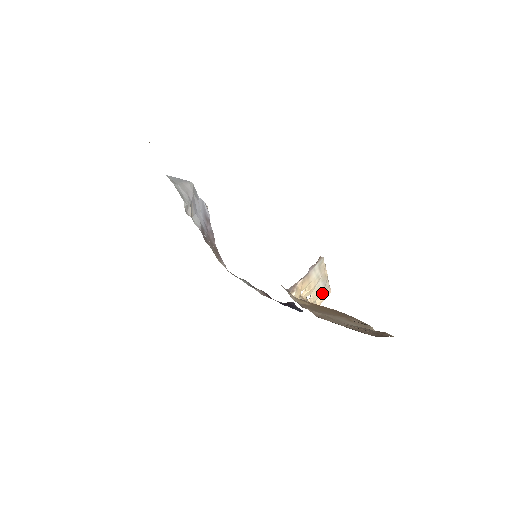
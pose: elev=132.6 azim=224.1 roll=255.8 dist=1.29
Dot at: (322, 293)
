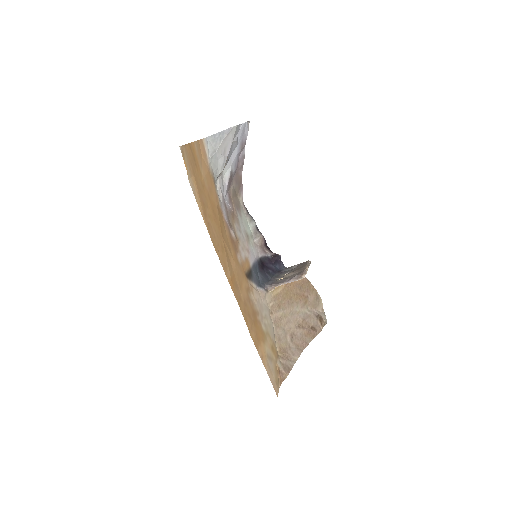
Dot at: occluded
